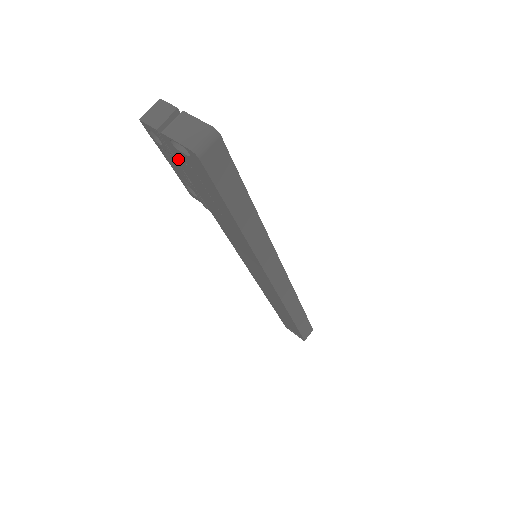
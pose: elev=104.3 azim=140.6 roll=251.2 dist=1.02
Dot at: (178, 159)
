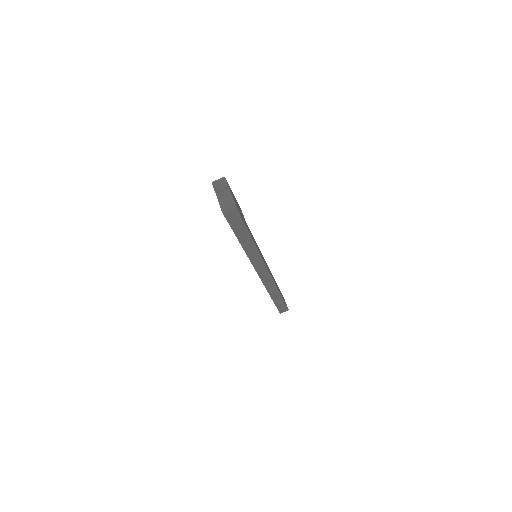
Dot at: occluded
